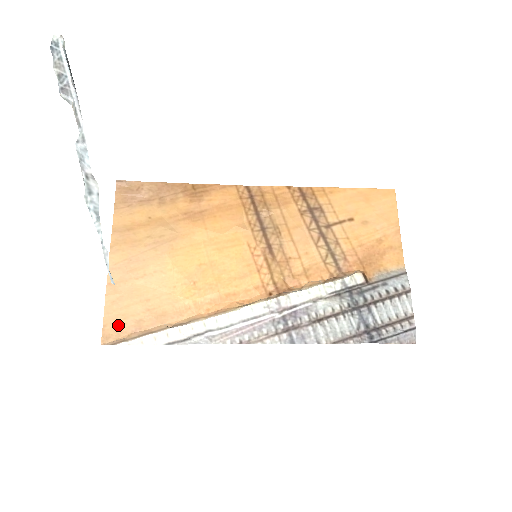
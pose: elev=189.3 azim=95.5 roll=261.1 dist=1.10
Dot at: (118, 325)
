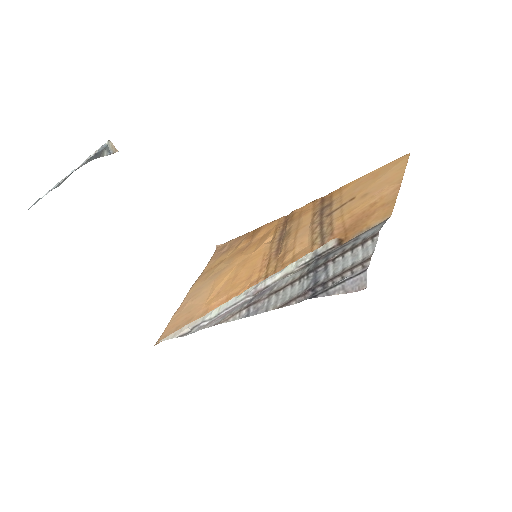
Dot at: (168, 332)
